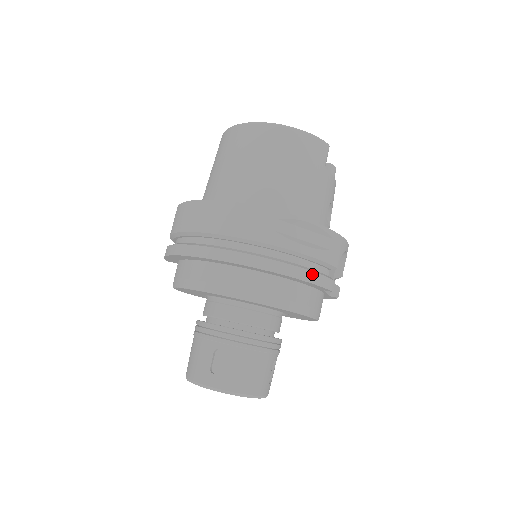
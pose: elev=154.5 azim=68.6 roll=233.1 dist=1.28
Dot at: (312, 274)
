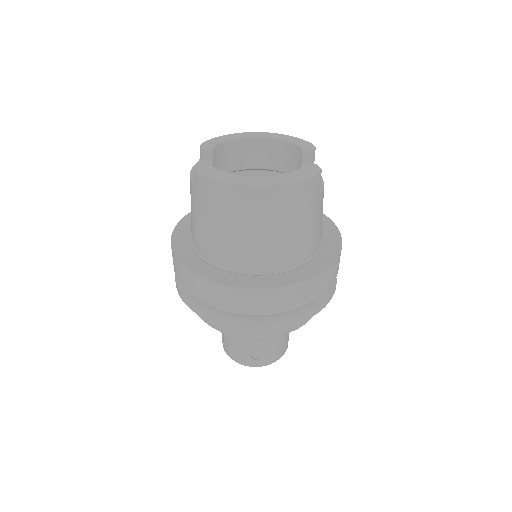
Dot at: (326, 300)
